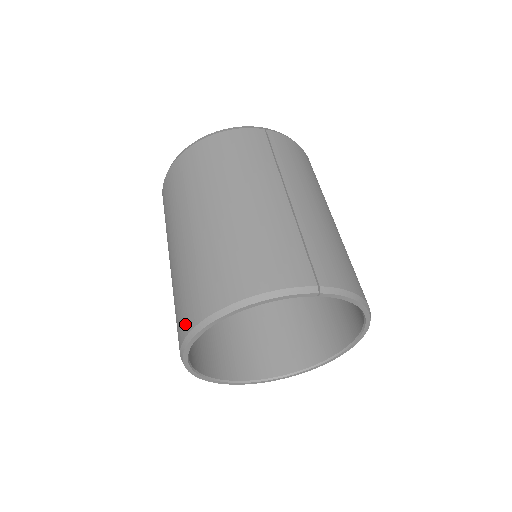
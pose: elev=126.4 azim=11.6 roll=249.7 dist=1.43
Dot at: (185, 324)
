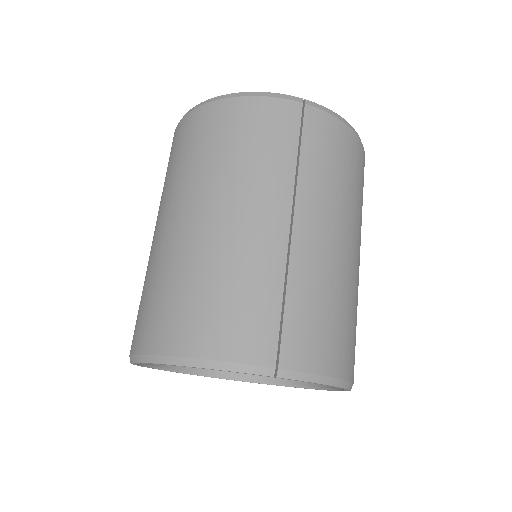
Dot at: (133, 340)
